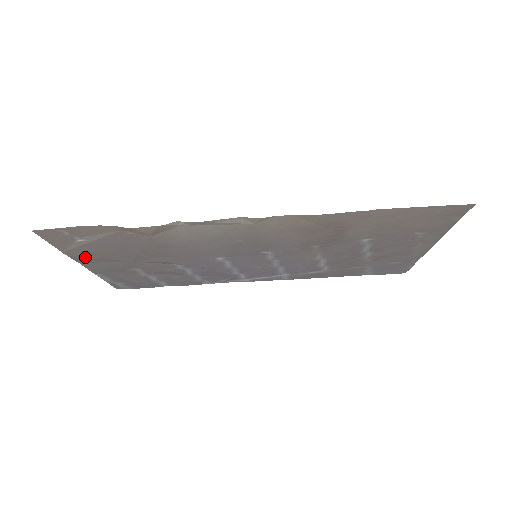
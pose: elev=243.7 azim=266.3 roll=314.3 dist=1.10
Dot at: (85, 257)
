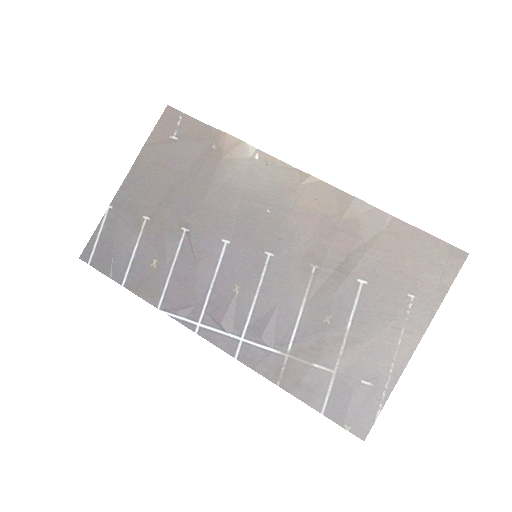
Dot at: (145, 165)
